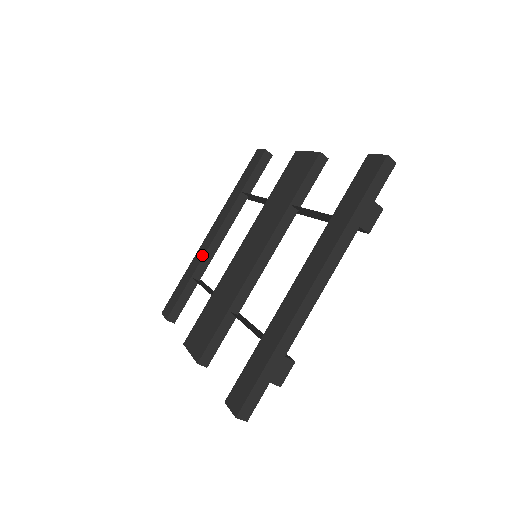
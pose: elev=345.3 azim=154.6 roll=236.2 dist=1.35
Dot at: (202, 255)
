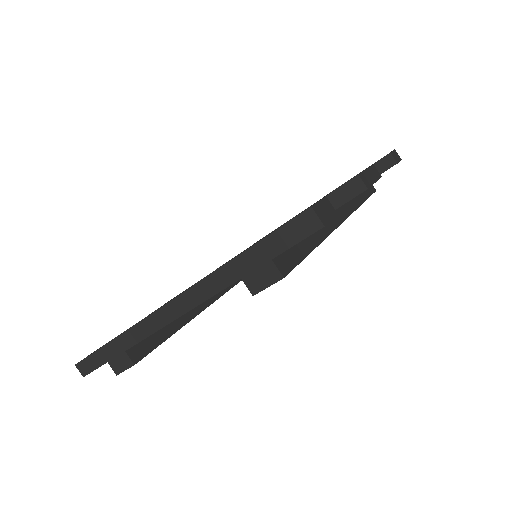
Dot at: occluded
